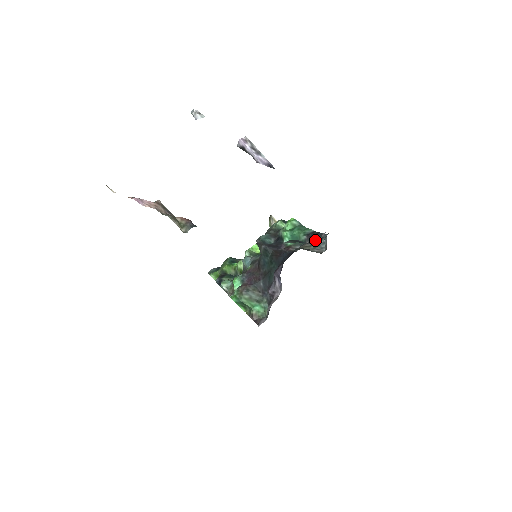
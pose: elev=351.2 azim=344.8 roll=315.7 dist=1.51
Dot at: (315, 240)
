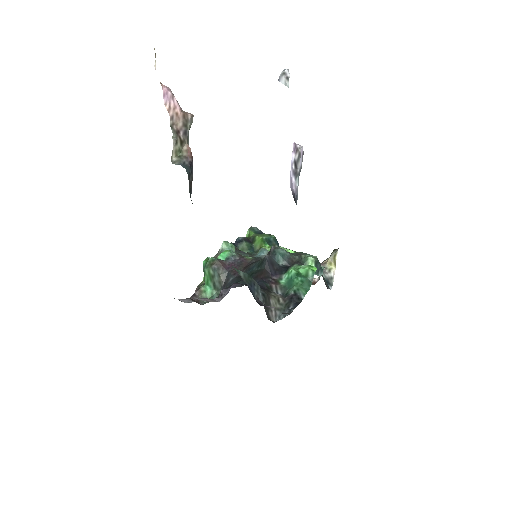
Dot at: (289, 305)
